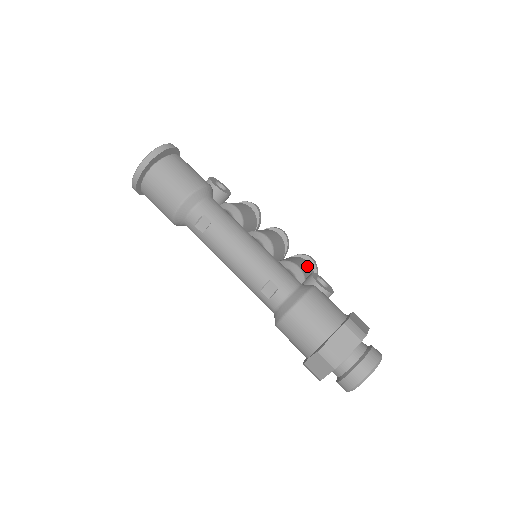
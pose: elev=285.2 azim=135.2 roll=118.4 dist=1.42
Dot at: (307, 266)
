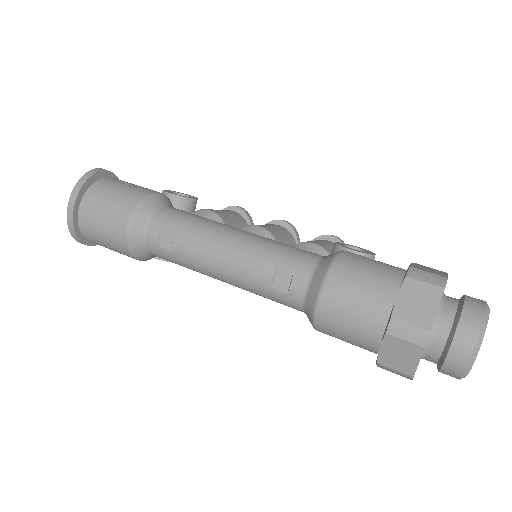
Dot at: (329, 244)
